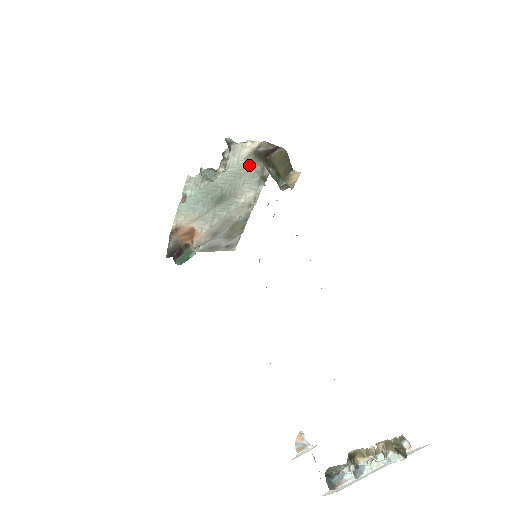
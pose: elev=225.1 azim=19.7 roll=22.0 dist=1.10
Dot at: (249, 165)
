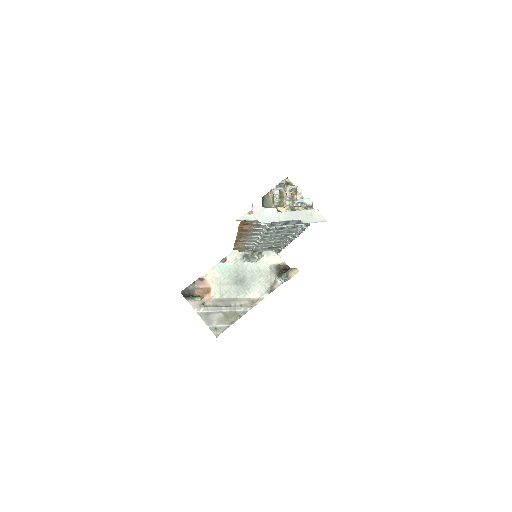
Dot at: (270, 272)
